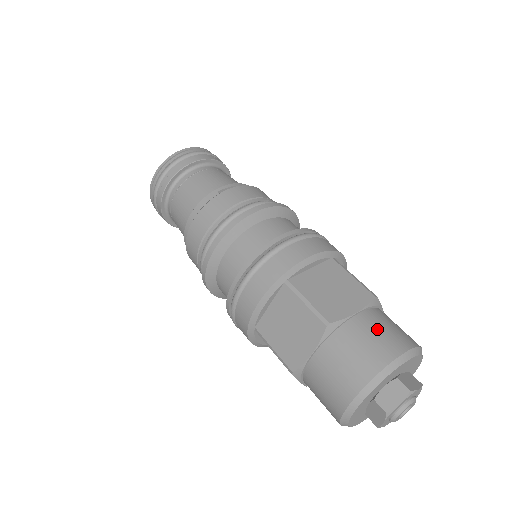
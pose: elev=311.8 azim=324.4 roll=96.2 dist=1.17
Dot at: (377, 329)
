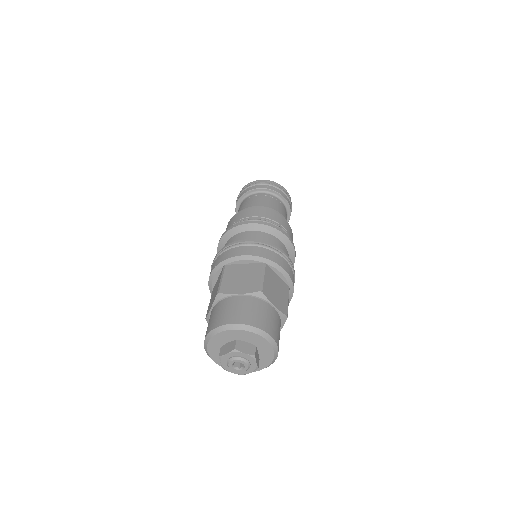
Dot at: (274, 321)
